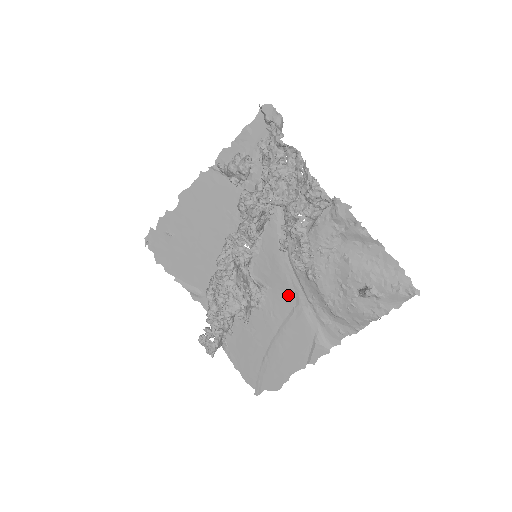
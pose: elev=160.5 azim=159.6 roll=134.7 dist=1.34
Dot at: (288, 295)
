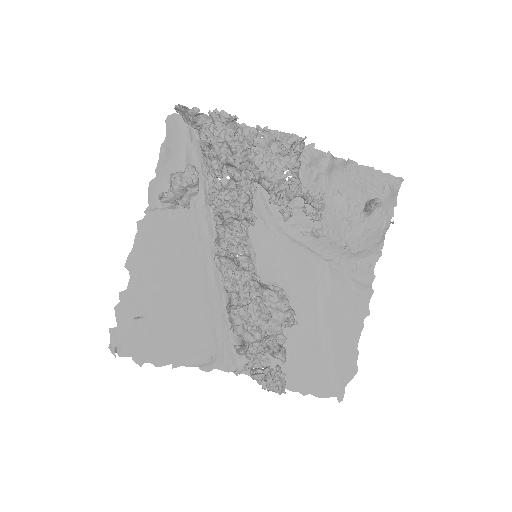
Dot at: (306, 271)
